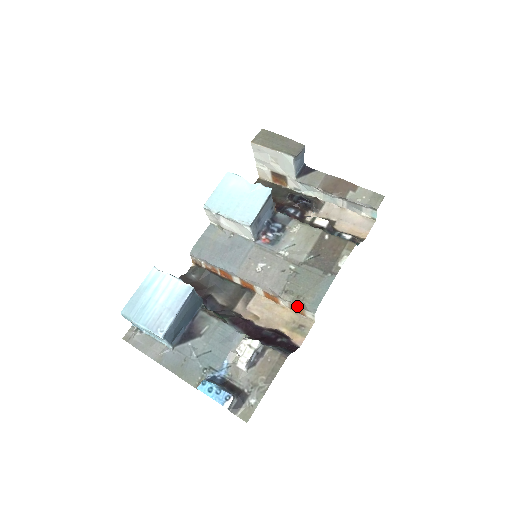
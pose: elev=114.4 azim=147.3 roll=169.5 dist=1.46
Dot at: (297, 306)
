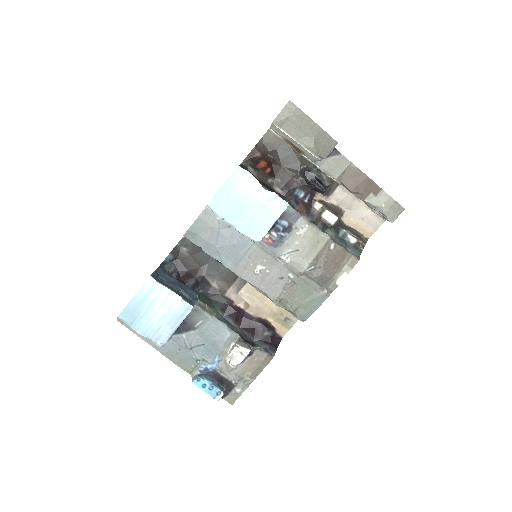
Dot at: (288, 311)
